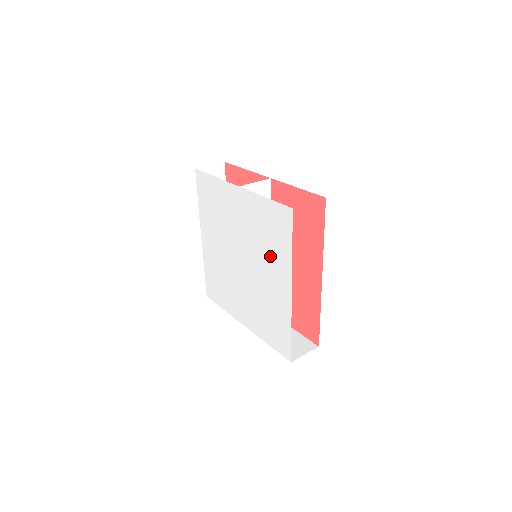
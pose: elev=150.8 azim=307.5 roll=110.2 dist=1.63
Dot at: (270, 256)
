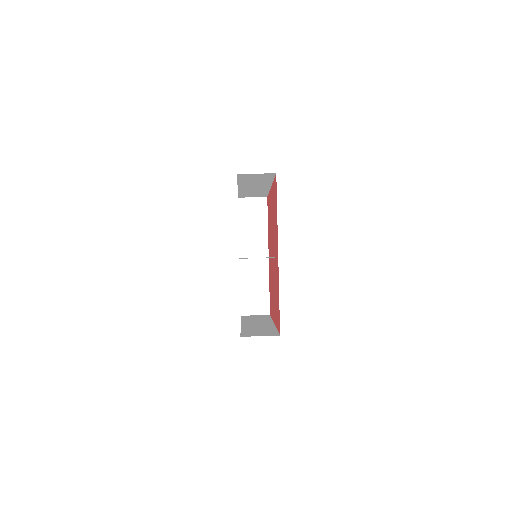
Dot at: occluded
